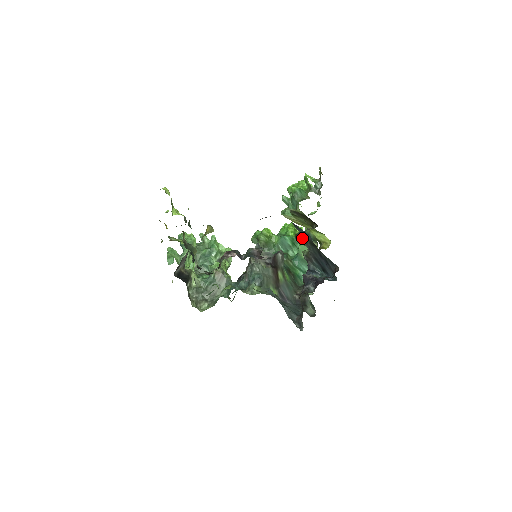
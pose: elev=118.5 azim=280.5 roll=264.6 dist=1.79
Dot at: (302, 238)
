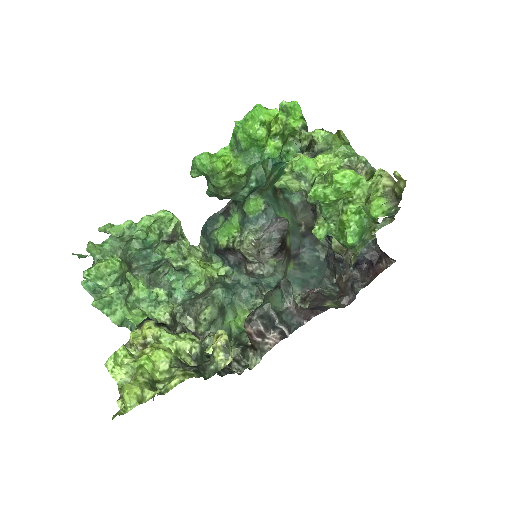
Dot at: occluded
